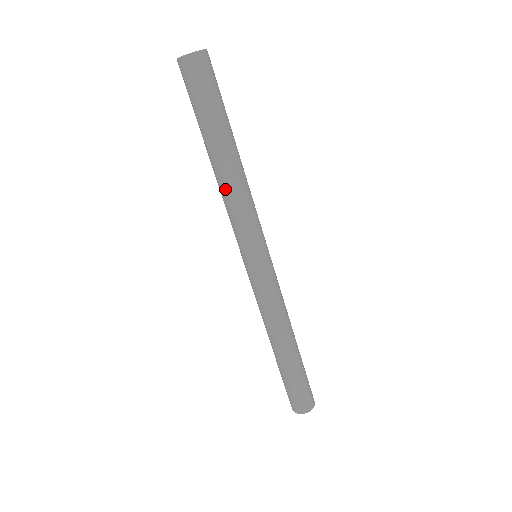
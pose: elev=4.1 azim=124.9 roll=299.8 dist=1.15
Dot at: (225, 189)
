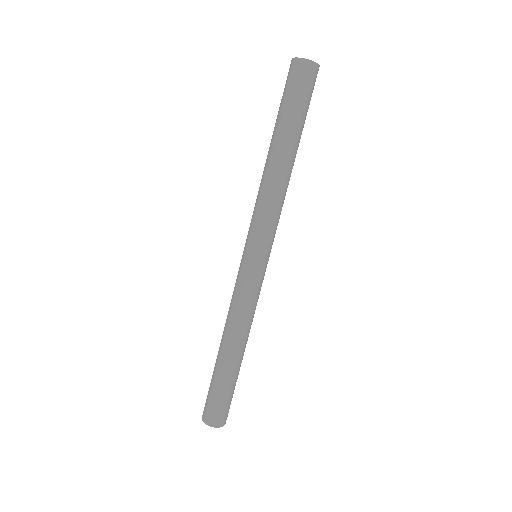
Dot at: (279, 185)
